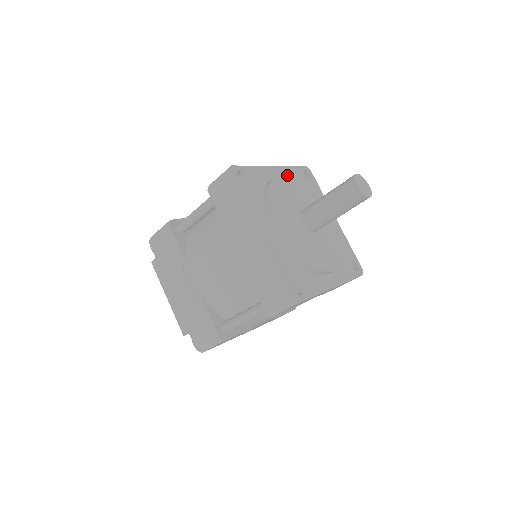
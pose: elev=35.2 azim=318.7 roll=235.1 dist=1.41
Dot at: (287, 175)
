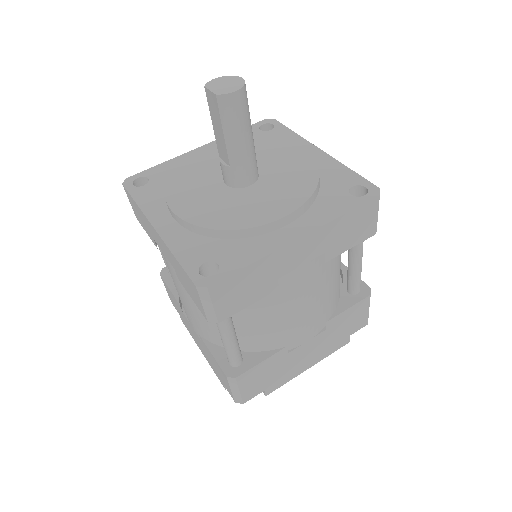
Dot at: (212, 145)
